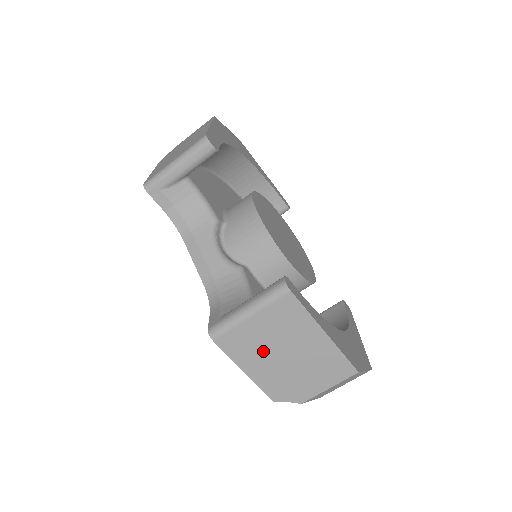
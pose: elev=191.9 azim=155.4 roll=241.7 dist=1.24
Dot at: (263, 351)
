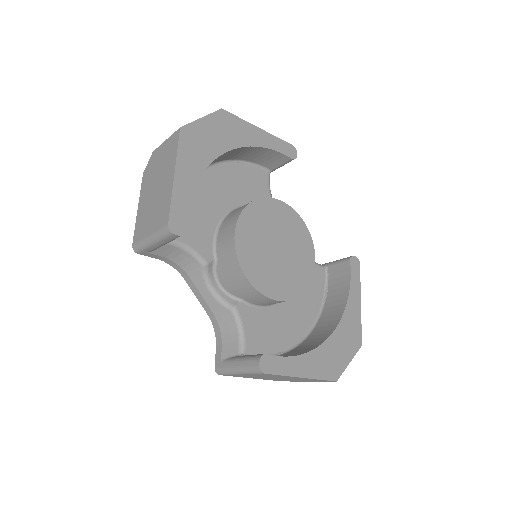
Dot at: (259, 377)
